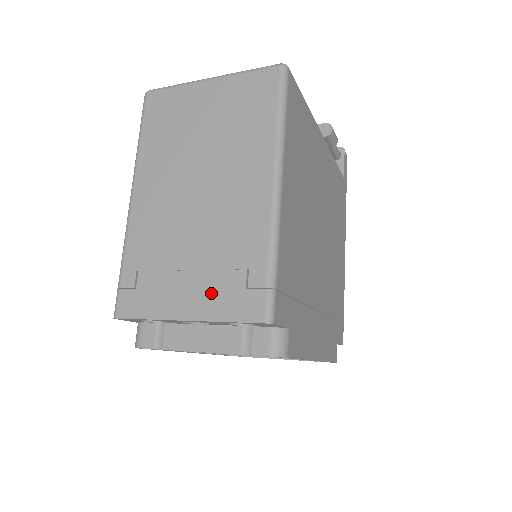
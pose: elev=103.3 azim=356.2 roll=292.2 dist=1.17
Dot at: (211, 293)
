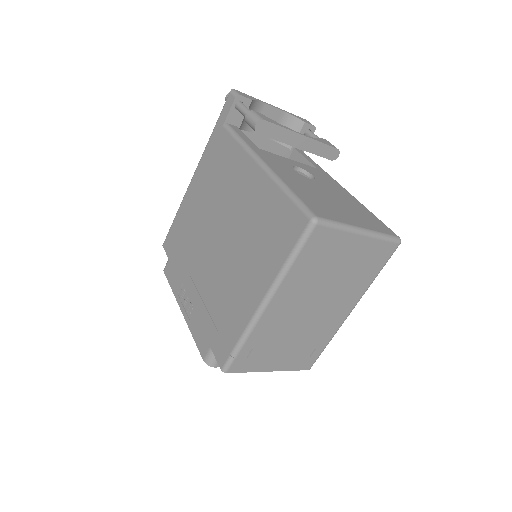
Dot at: (291, 360)
